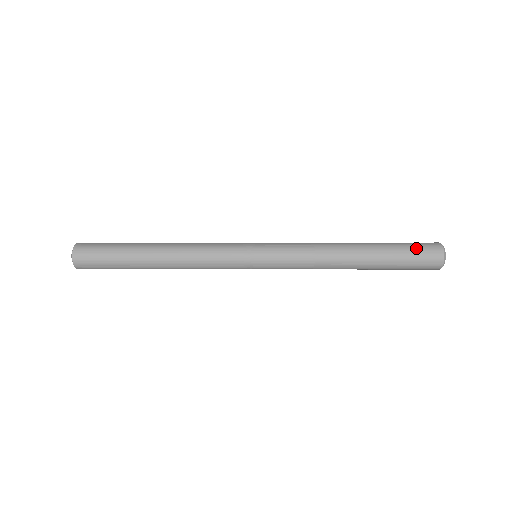
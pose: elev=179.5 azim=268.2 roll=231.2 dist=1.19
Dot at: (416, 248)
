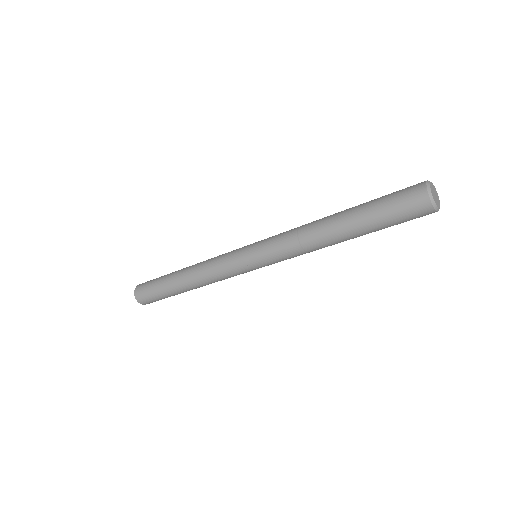
Dot at: (395, 201)
